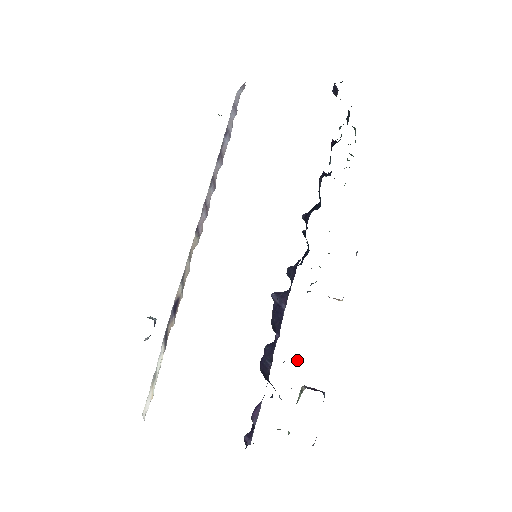
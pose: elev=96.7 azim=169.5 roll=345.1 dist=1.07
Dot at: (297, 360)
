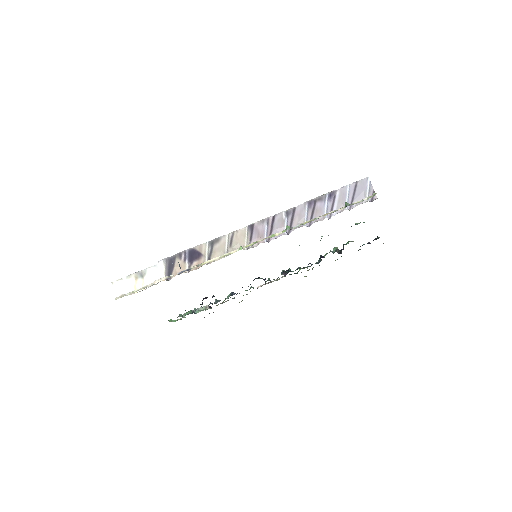
Dot at: (219, 301)
